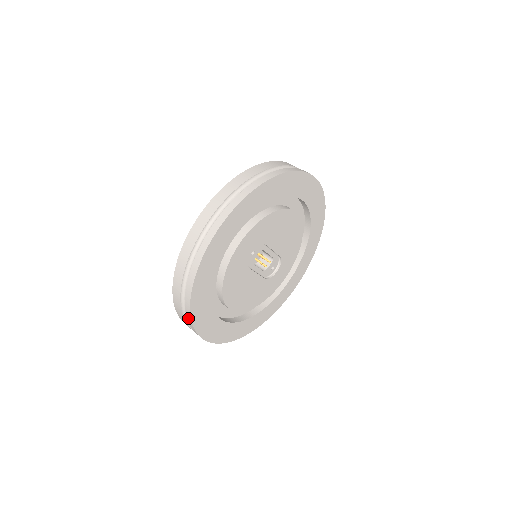
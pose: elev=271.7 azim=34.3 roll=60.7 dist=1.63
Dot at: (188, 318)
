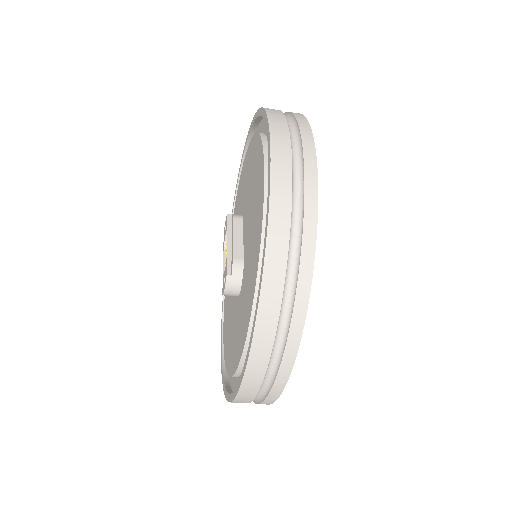
Dot at: occluded
